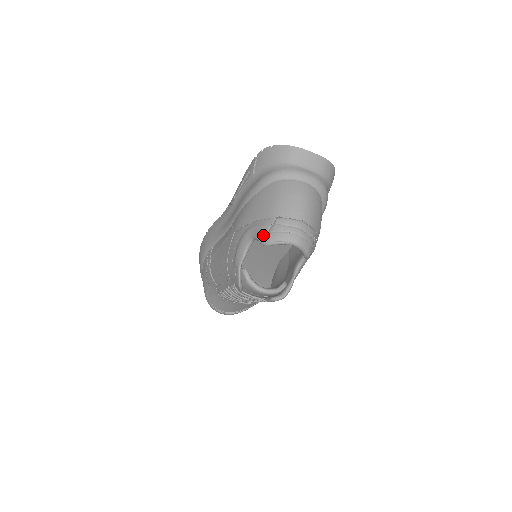
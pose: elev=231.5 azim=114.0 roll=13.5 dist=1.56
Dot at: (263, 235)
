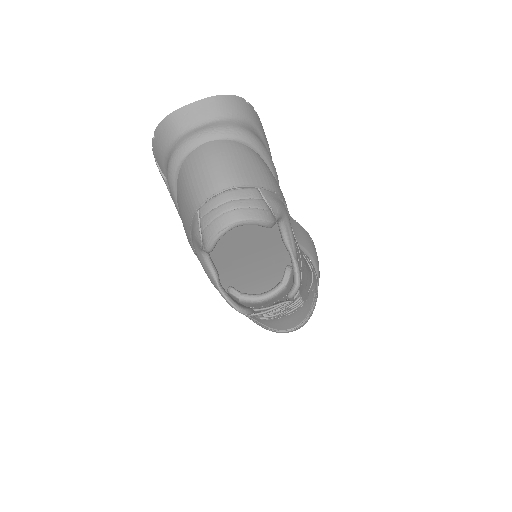
Dot at: (200, 241)
